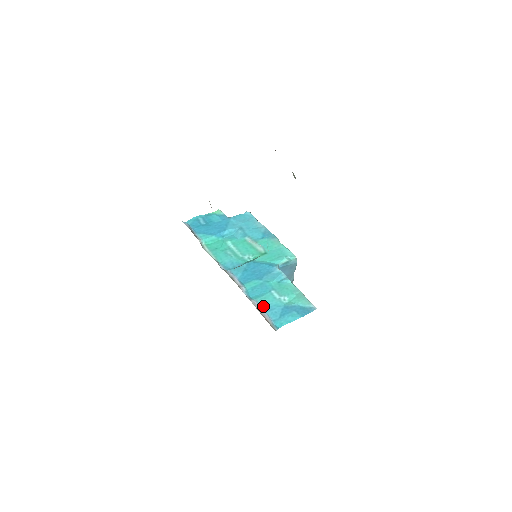
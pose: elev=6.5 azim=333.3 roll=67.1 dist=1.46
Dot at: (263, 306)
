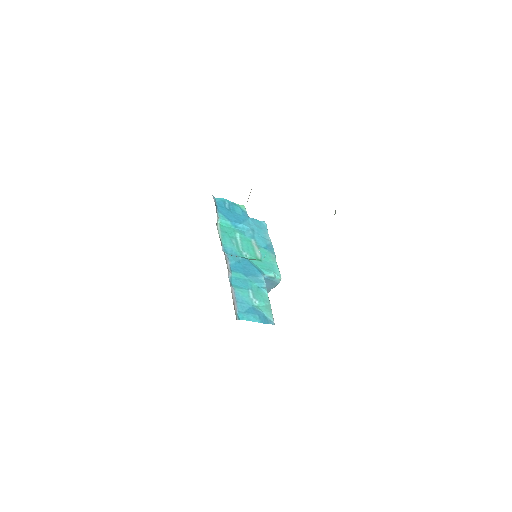
Dot at: (237, 296)
